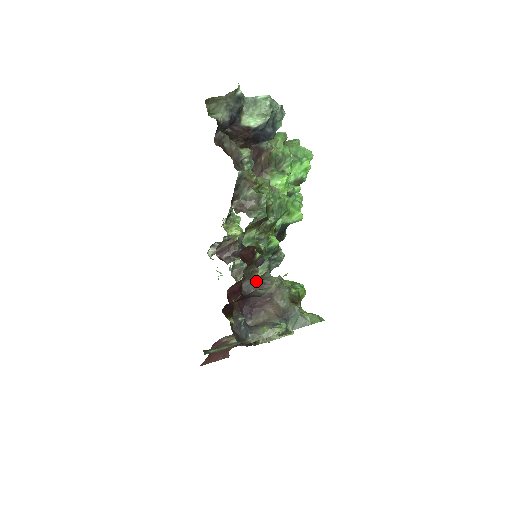
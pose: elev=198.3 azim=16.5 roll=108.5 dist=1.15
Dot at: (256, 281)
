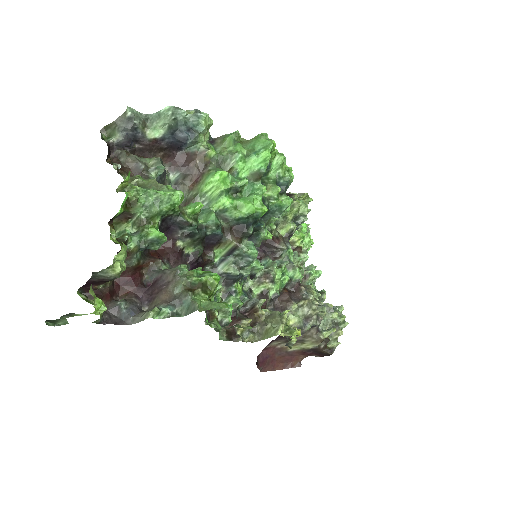
Dot at: (158, 272)
